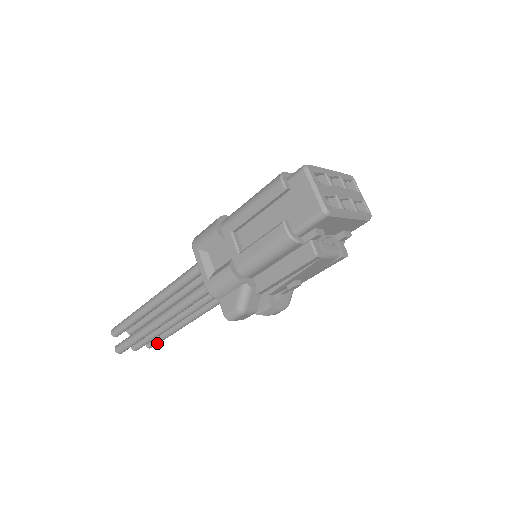
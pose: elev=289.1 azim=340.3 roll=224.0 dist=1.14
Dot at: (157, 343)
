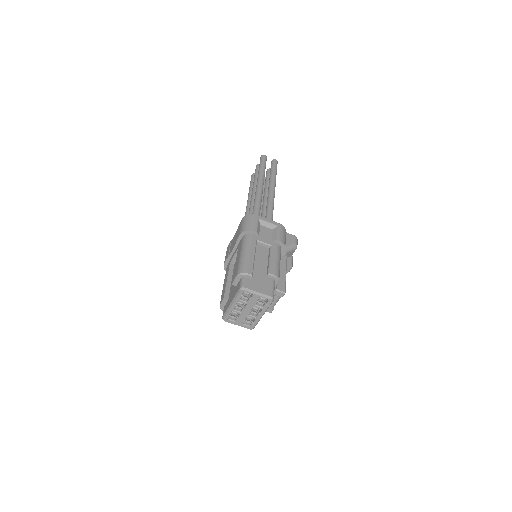
Dot at: occluded
